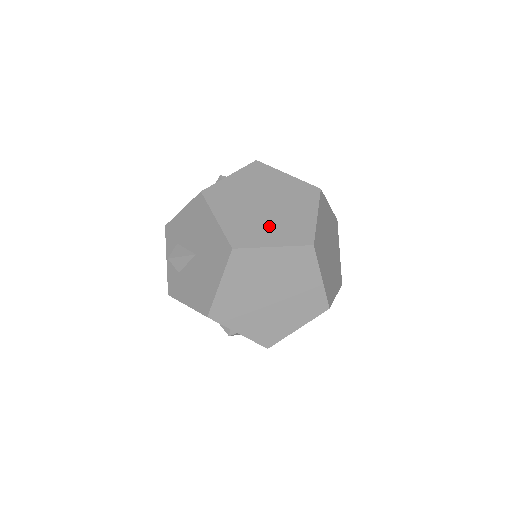
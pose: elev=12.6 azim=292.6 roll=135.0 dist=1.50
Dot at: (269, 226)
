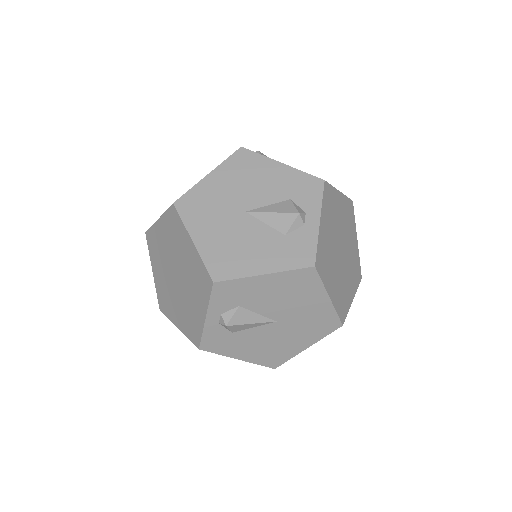
Dot at: (348, 277)
